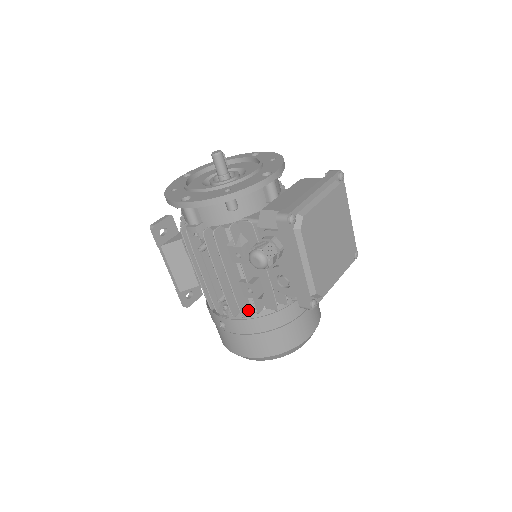
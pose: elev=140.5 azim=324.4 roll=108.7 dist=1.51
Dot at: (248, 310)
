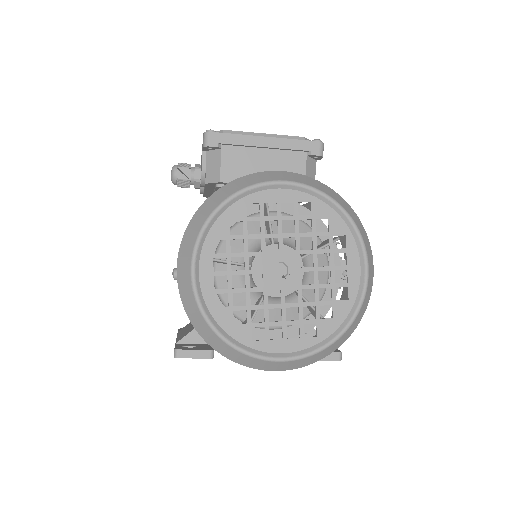
Dot at: occluded
